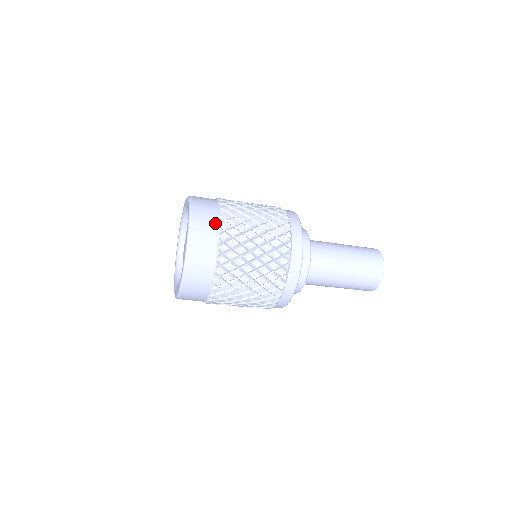
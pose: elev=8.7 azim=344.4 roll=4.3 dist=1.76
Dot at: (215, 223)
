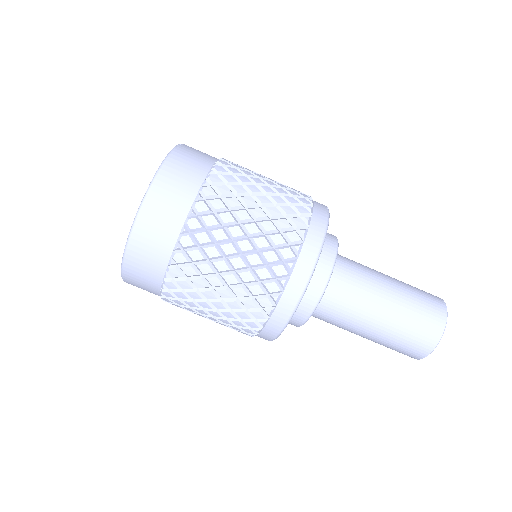
Dot at: (166, 249)
